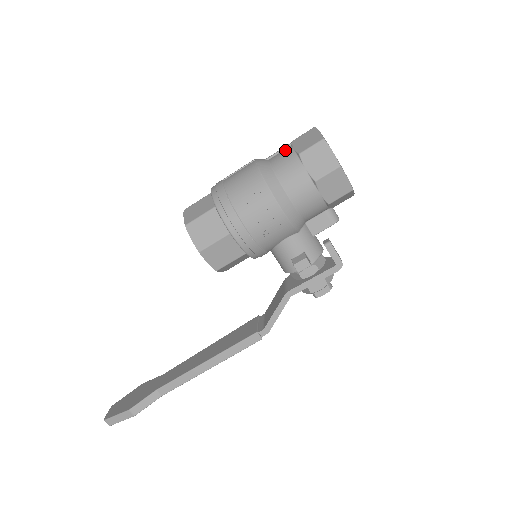
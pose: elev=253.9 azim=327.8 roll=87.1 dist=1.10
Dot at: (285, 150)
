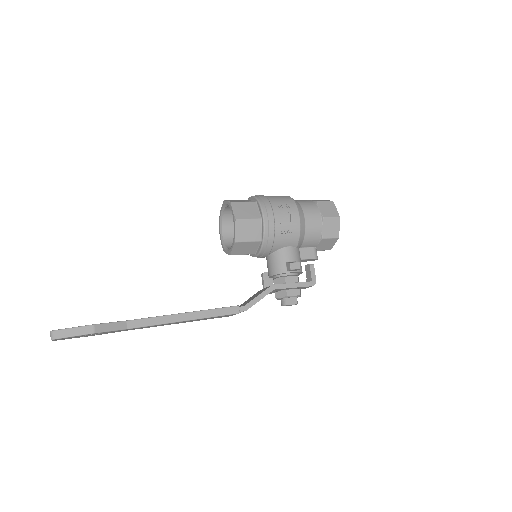
Dot at: occluded
